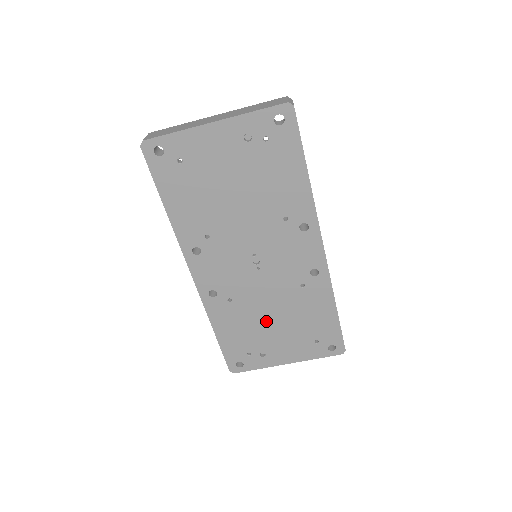
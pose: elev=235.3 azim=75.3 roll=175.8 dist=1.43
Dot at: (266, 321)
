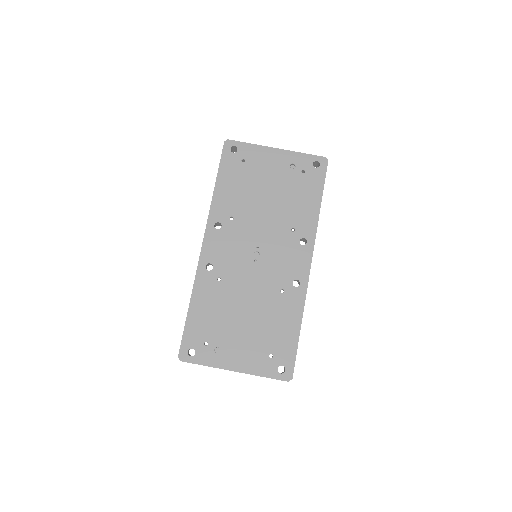
Dot at: (238, 313)
